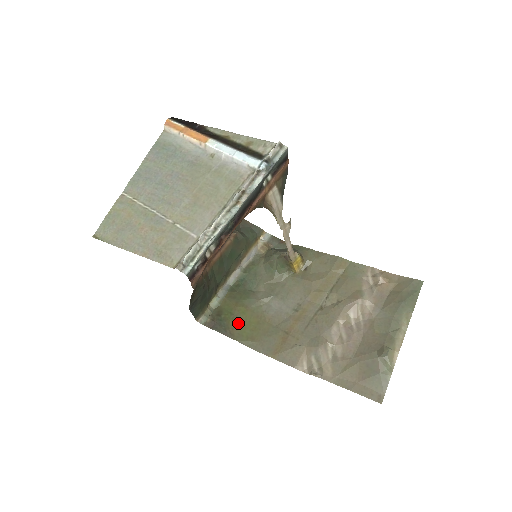
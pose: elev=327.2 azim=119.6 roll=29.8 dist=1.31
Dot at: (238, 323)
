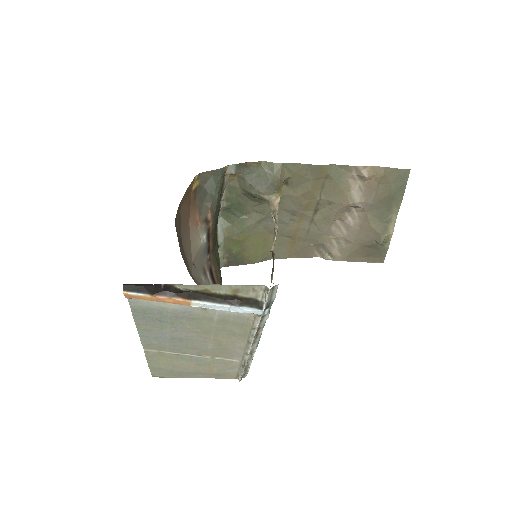
Dot at: (249, 251)
